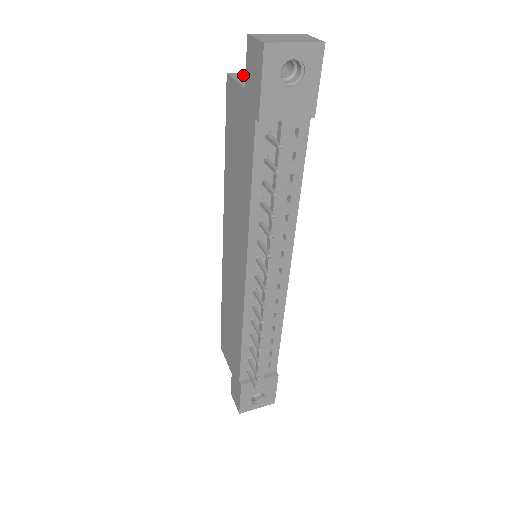
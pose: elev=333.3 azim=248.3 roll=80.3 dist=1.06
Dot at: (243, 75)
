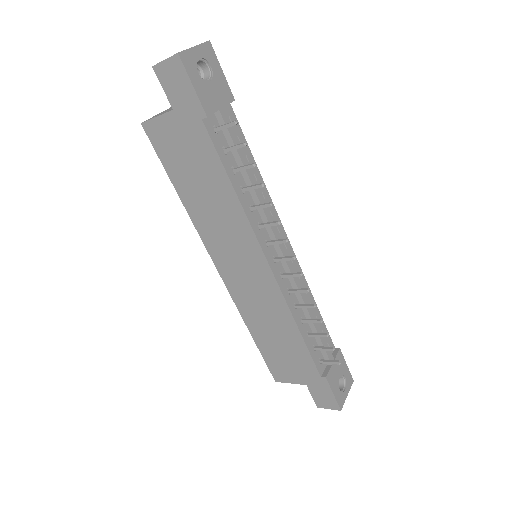
Dot at: (155, 116)
